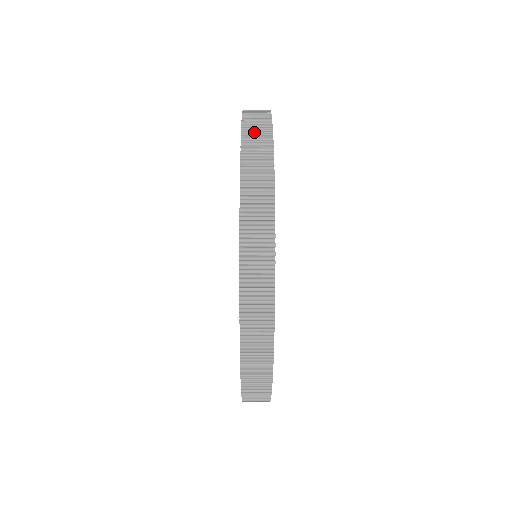
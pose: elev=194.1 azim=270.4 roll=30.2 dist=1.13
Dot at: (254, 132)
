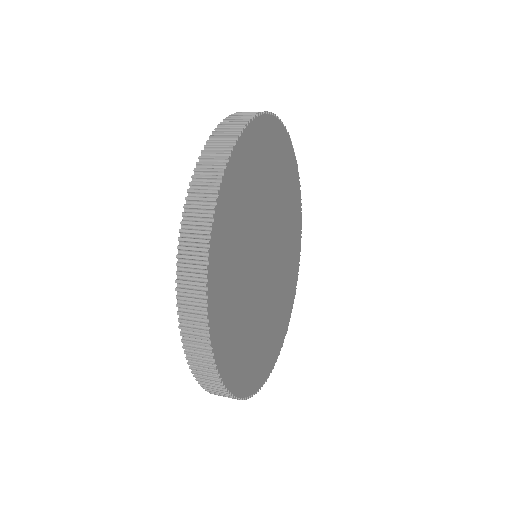
Dot at: (193, 344)
